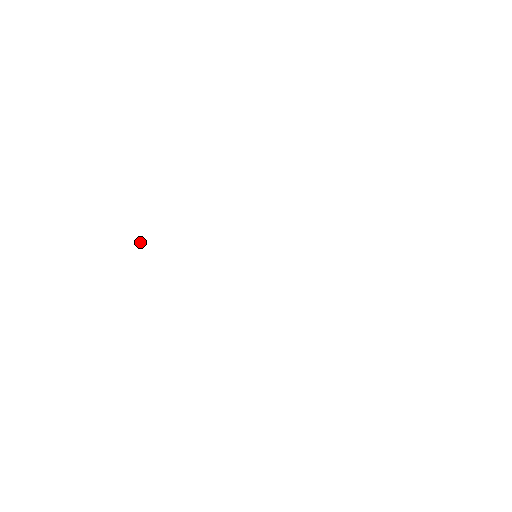
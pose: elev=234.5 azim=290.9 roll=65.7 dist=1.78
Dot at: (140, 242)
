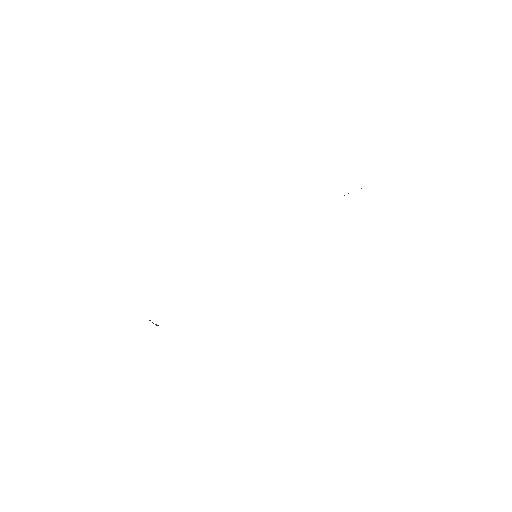
Dot at: occluded
